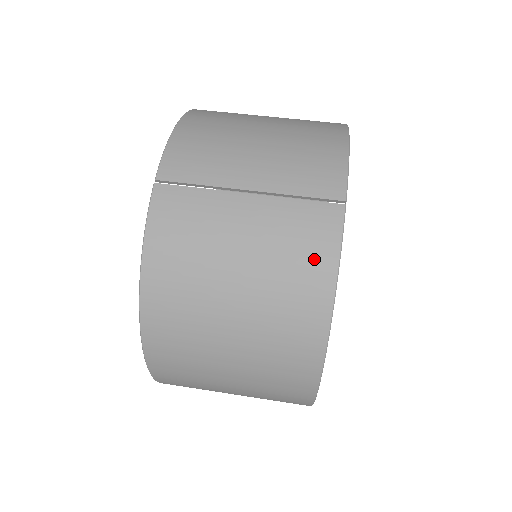
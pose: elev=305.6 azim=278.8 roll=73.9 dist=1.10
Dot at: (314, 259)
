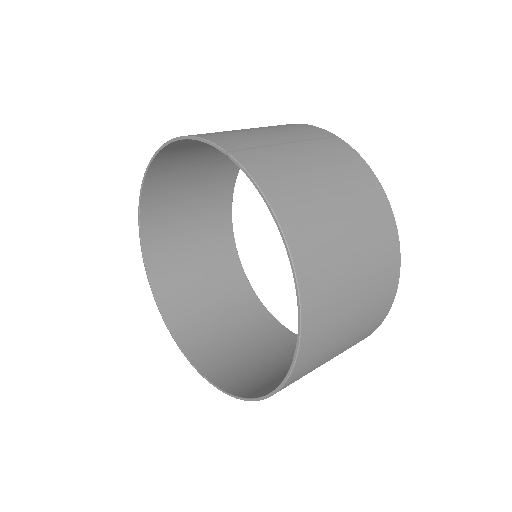
Dot at: (355, 164)
